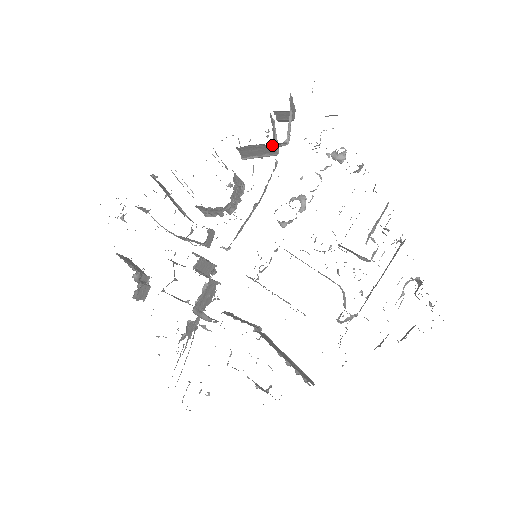
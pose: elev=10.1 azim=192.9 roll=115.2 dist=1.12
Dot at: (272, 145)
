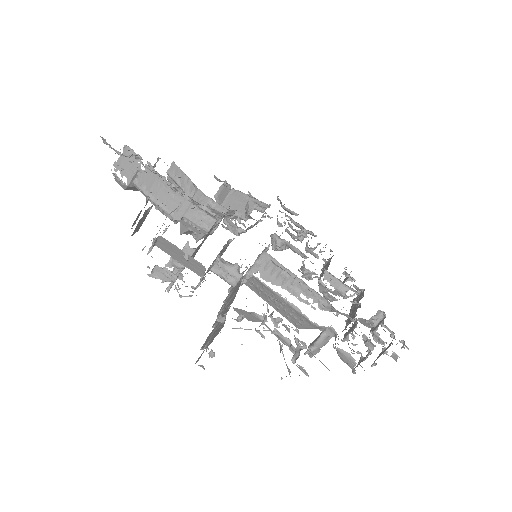
Dot at: (255, 205)
